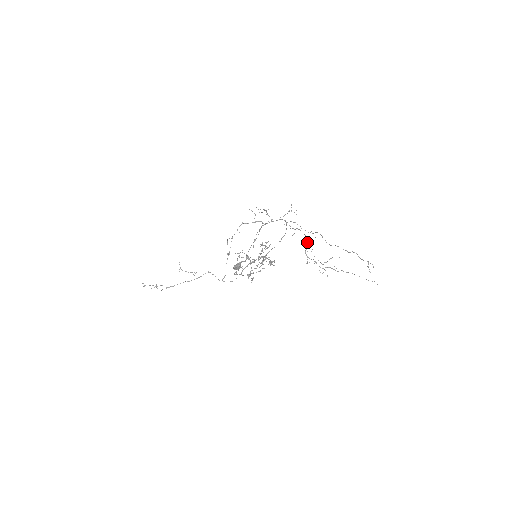
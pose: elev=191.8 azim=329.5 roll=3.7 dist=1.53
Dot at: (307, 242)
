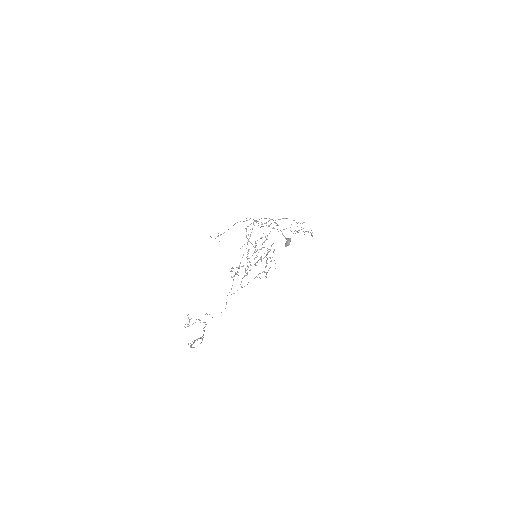
Dot at: occluded
